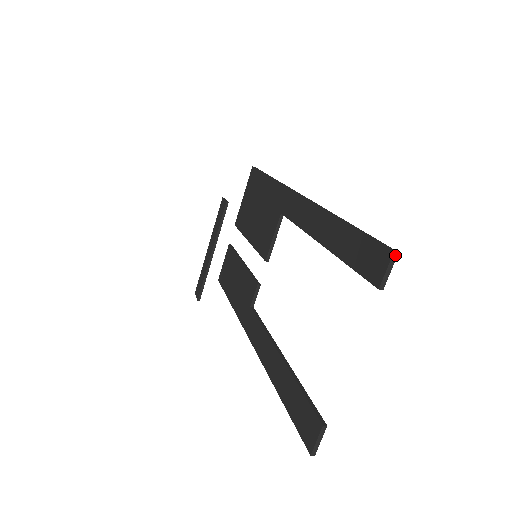
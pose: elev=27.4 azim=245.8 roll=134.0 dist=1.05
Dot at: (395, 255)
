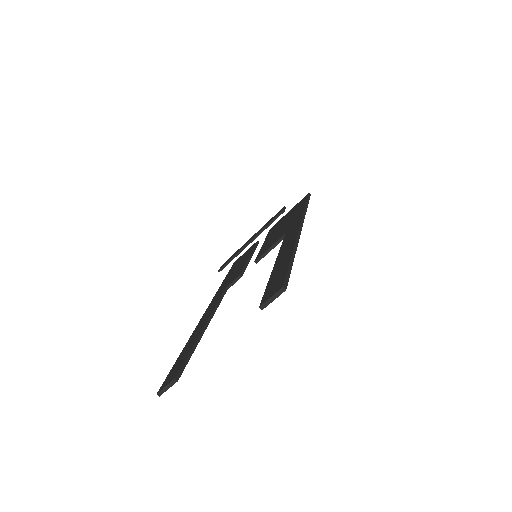
Dot at: (283, 290)
